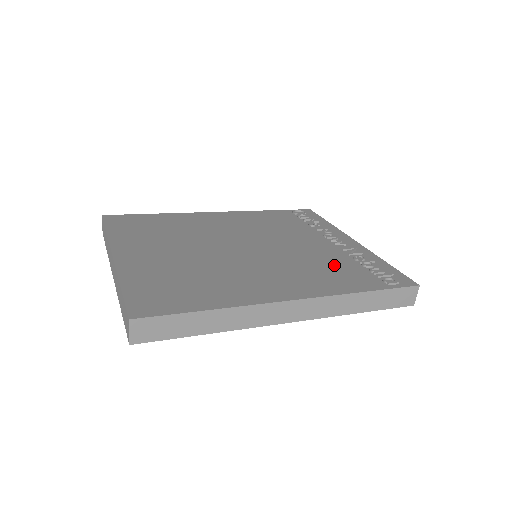
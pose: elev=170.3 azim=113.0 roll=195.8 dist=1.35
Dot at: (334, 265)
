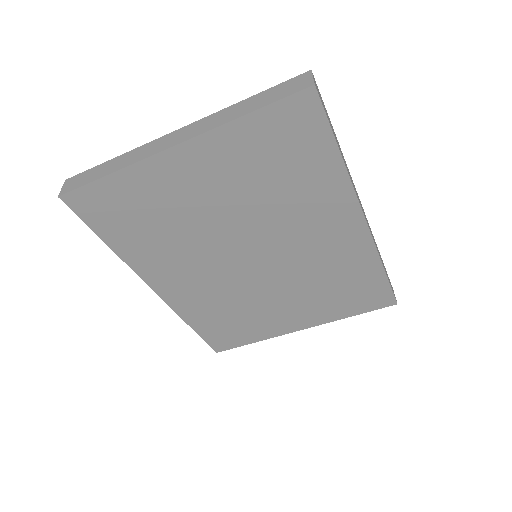
Dot at: occluded
